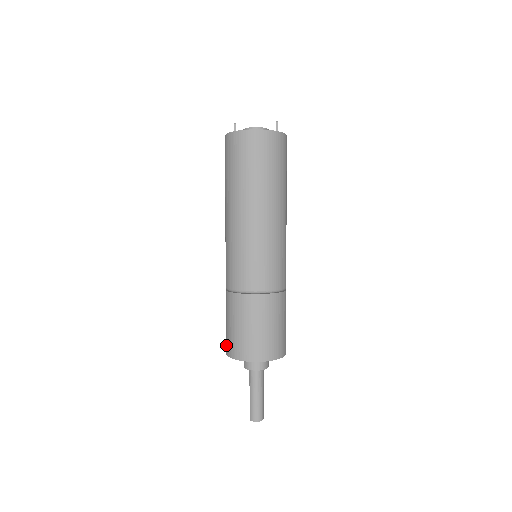
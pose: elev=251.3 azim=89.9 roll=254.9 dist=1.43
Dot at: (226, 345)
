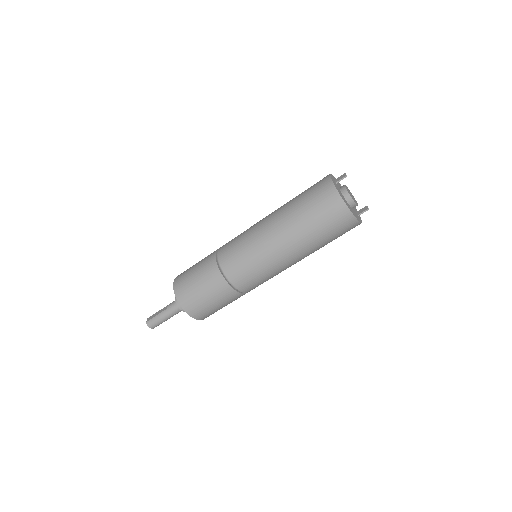
Dot at: (179, 280)
